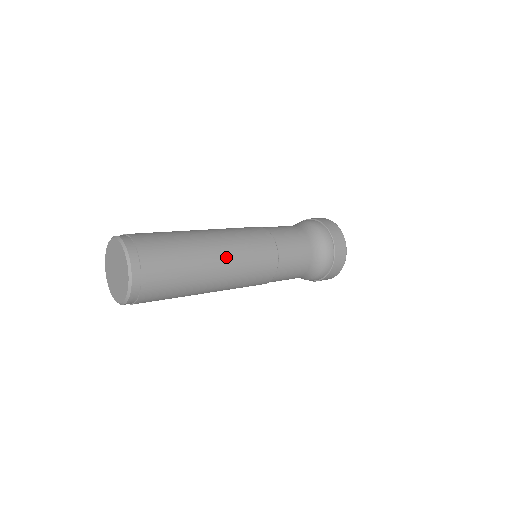
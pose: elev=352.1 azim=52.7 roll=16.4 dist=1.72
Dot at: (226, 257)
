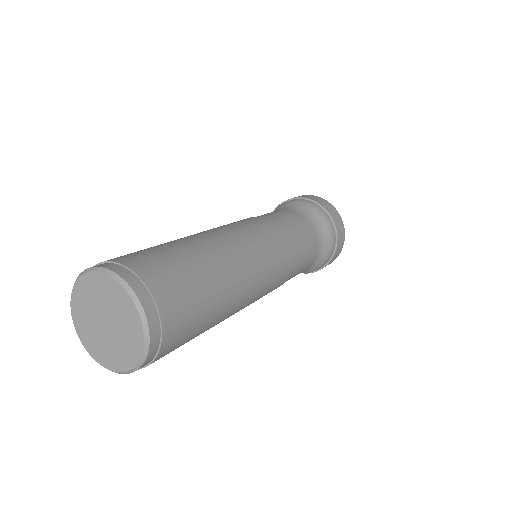
Dot at: (229, 240)
